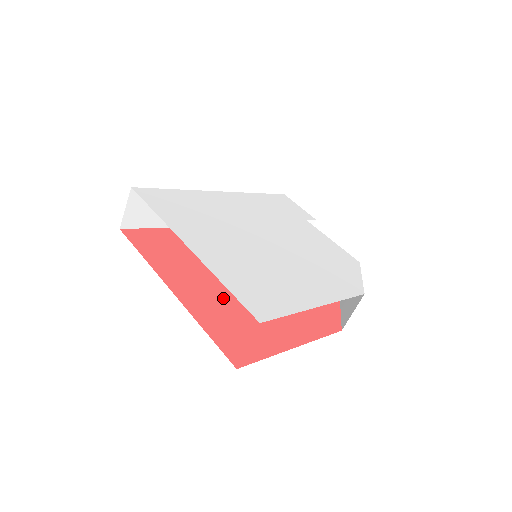
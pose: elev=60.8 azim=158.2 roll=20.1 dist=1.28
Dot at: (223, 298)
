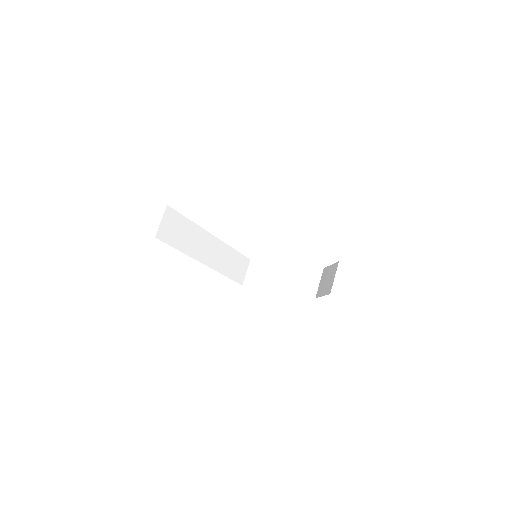
Dot at: occluded
